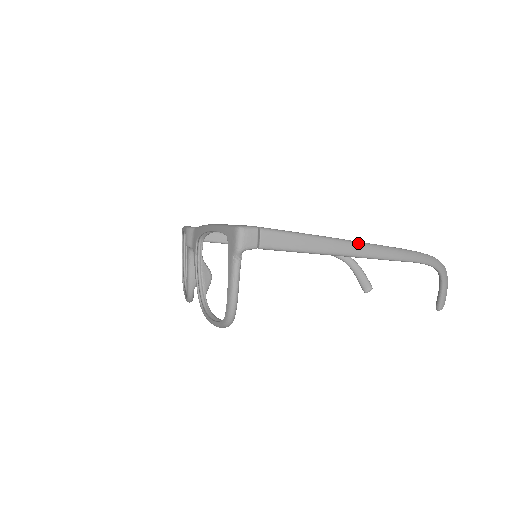
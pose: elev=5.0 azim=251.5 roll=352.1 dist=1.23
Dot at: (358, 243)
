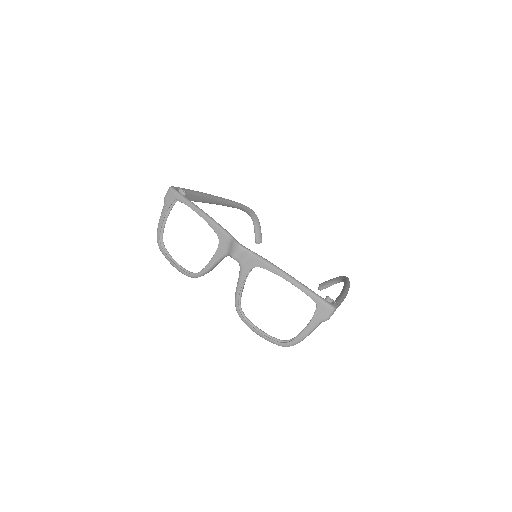
Dot at: occluded
